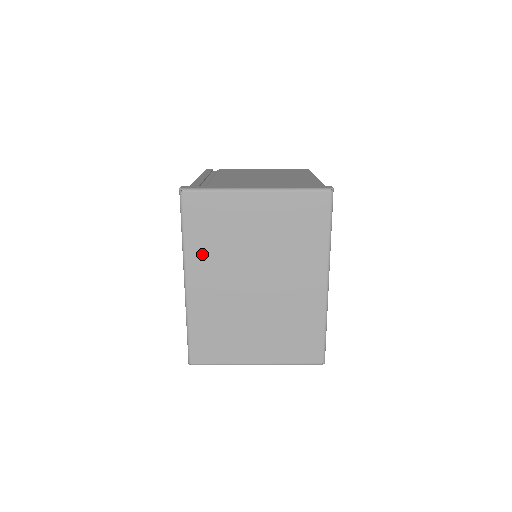
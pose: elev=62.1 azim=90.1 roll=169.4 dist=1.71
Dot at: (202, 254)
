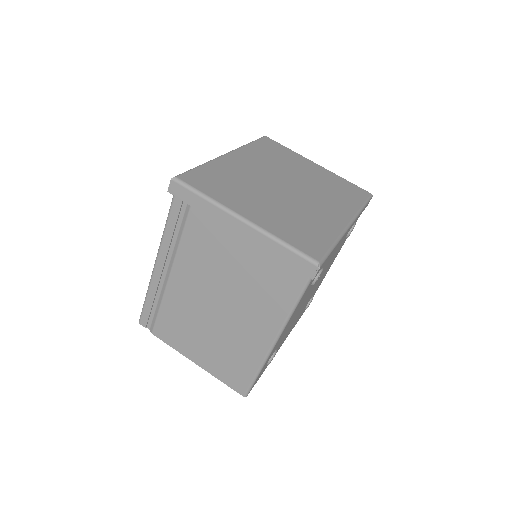
Dot at: (255, 154)
